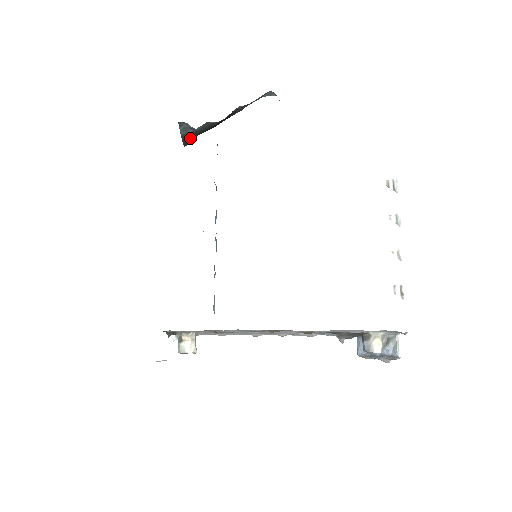
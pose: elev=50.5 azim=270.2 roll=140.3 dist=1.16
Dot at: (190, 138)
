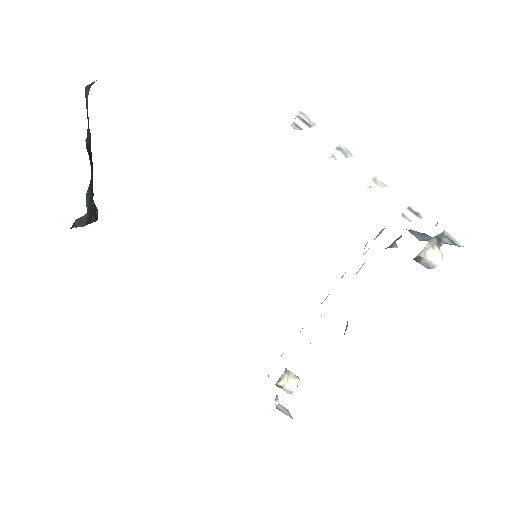
Dot at: (92, 212)
